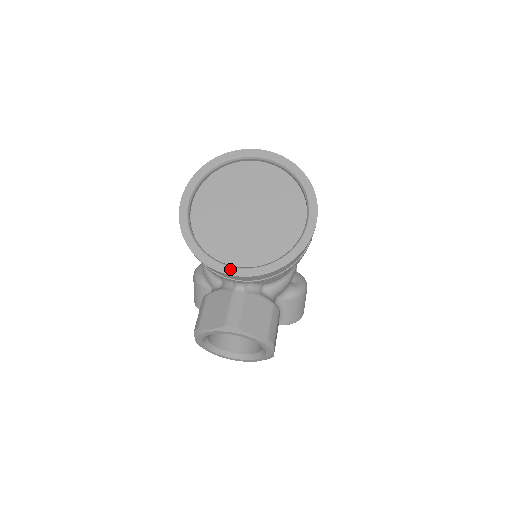
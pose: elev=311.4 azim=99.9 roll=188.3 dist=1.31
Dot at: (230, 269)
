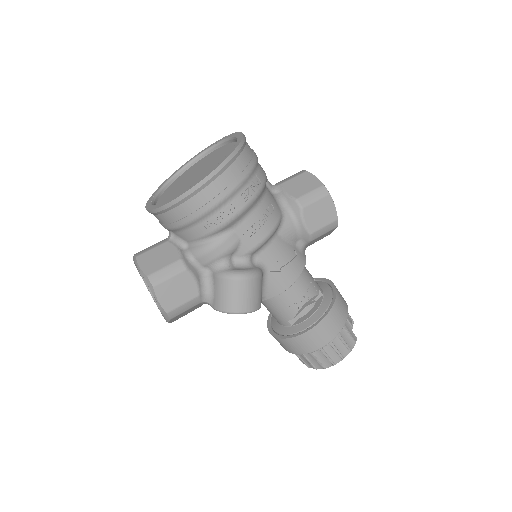
Dot at: (150, 205)
